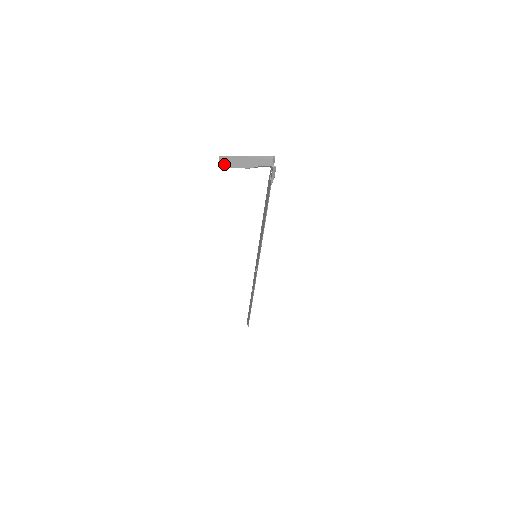
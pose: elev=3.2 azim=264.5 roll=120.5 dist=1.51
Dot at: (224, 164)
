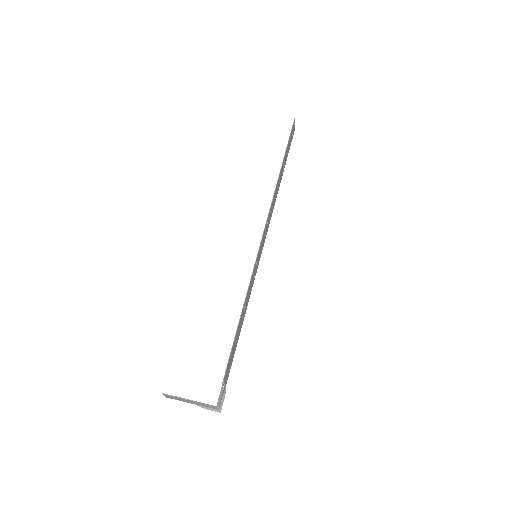
Dot at: (170, 398)
